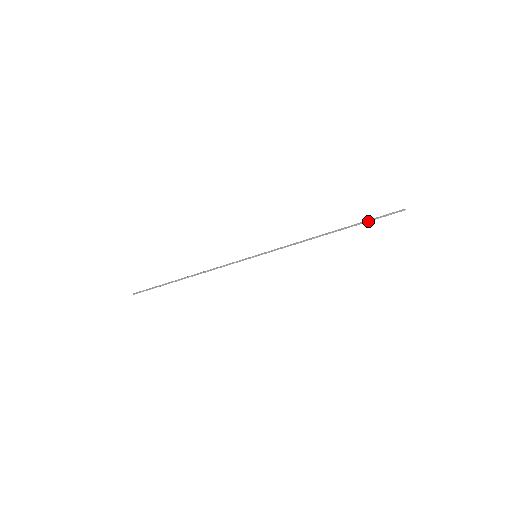
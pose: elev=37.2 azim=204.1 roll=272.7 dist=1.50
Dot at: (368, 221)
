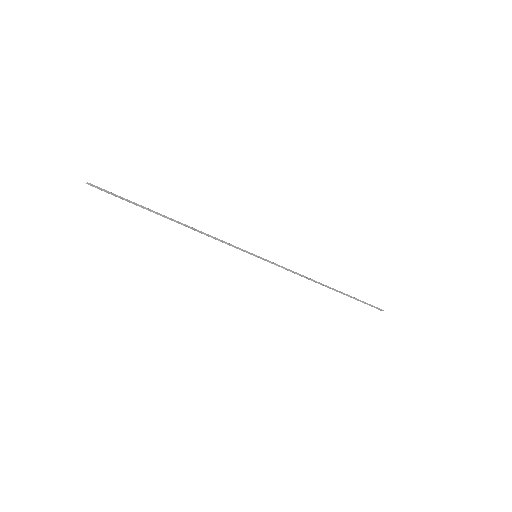
Dot at: (357, 299)
